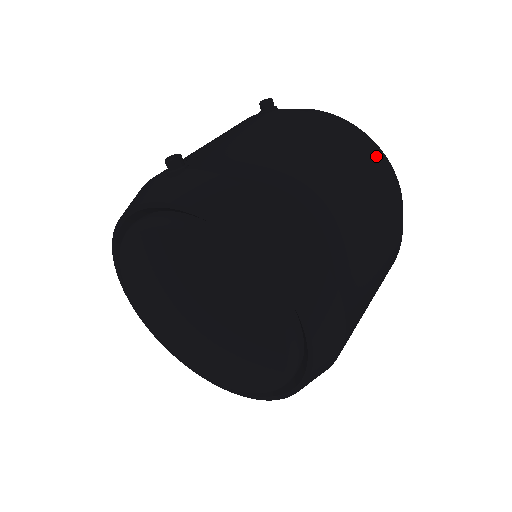
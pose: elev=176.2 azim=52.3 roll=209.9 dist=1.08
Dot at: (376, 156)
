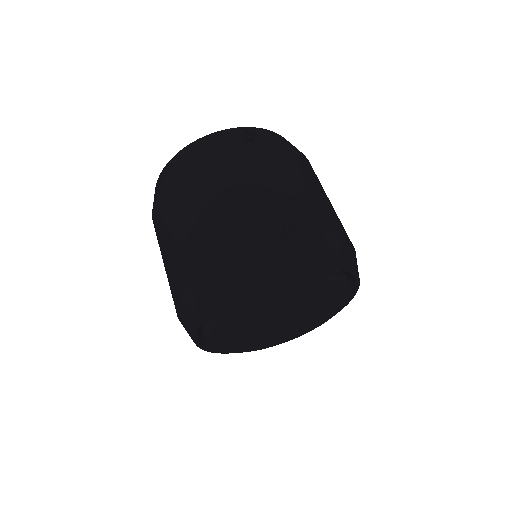
Dot at: occluded
